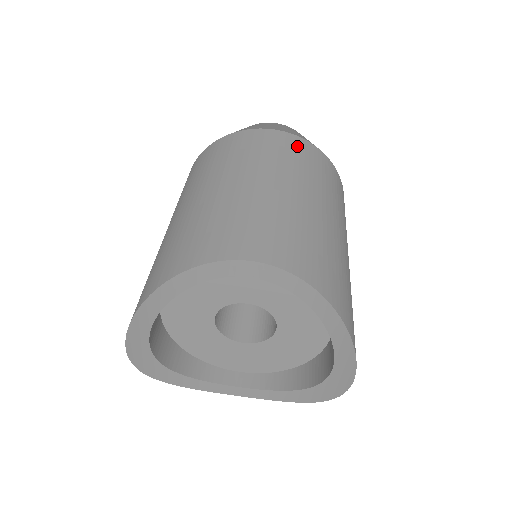
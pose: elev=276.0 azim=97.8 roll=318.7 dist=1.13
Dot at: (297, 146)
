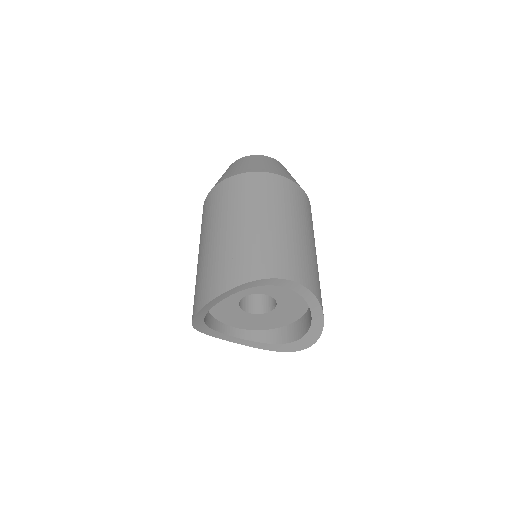
Dot at: (300, 195)
